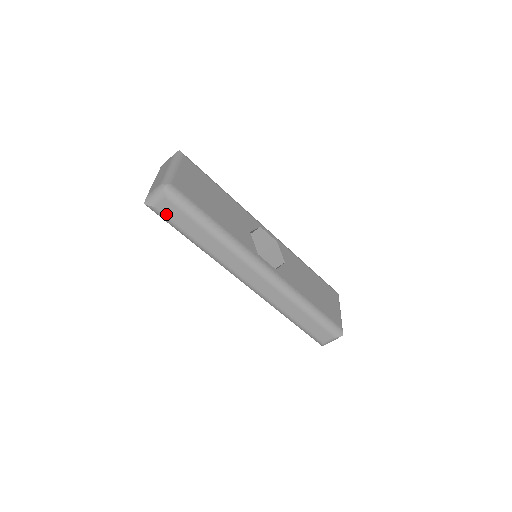
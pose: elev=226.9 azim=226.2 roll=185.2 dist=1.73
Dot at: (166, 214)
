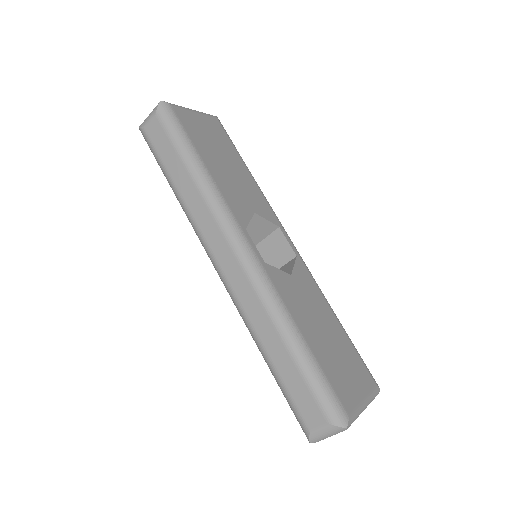
Dot at: (152, 139)
